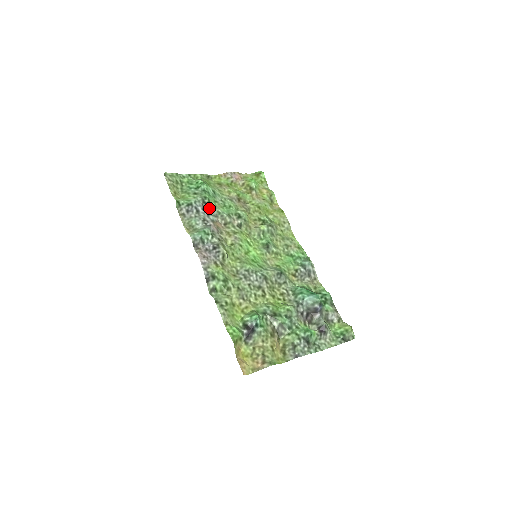
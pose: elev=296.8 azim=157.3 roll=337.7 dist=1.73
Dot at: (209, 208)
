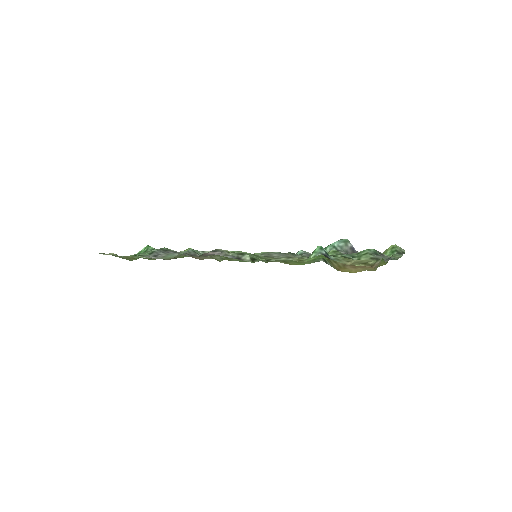
Dot at: (173, 252)
